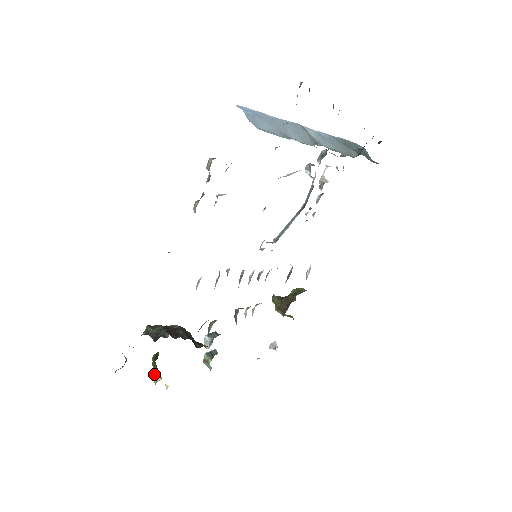
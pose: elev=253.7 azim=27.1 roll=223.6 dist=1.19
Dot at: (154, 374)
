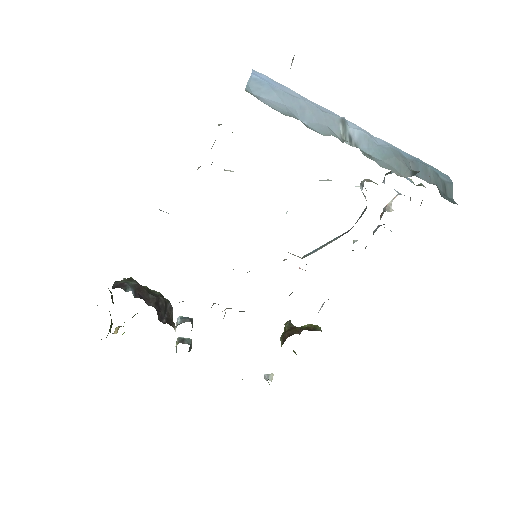
Dot at: occluded
